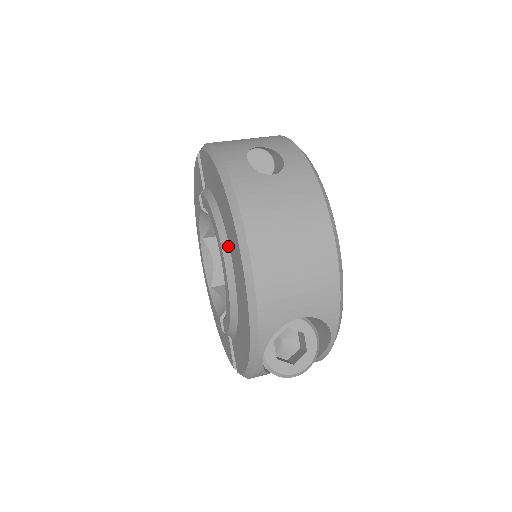
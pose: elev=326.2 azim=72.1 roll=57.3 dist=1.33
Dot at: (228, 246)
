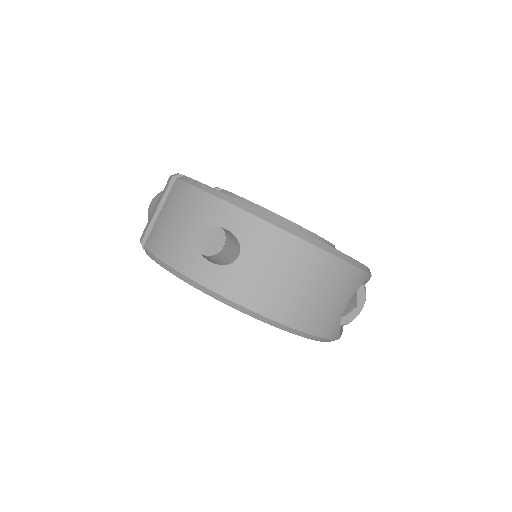
Dot at: occluded
